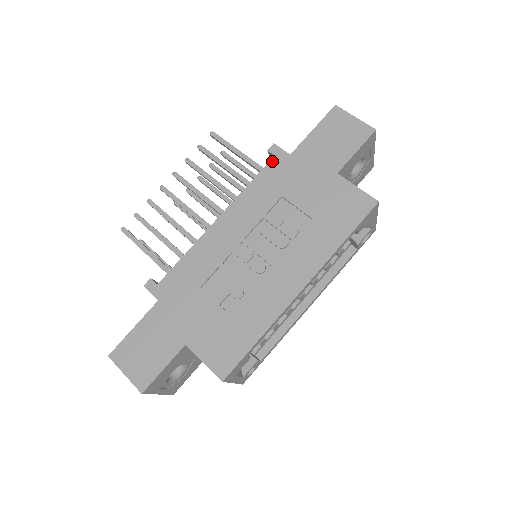
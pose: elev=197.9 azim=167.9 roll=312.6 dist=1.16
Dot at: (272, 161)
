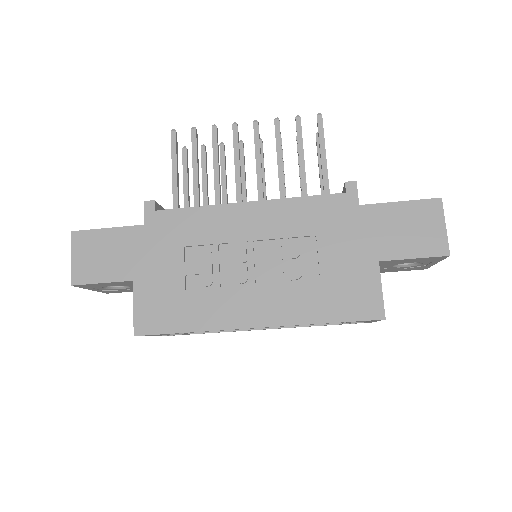
Dot at: (339, 196)
